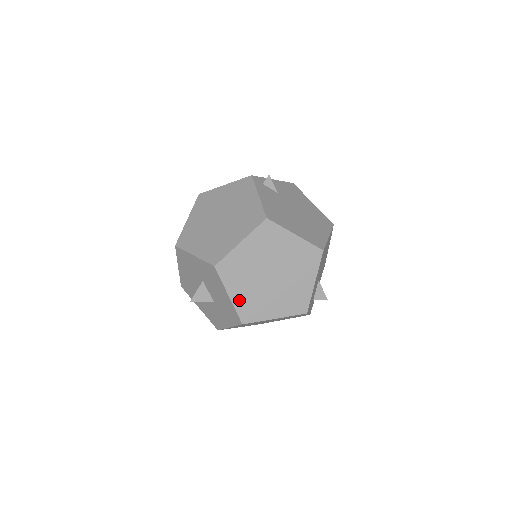
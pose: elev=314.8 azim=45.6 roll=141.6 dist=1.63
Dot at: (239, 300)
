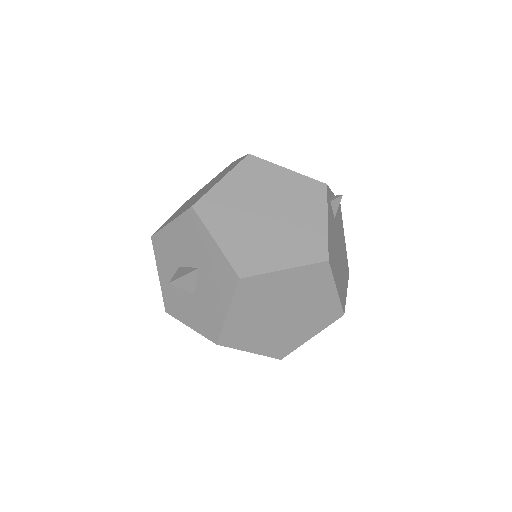
Dot at: (234, 322)
